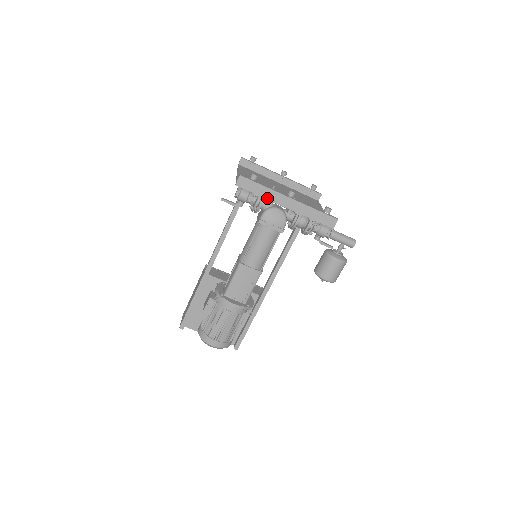
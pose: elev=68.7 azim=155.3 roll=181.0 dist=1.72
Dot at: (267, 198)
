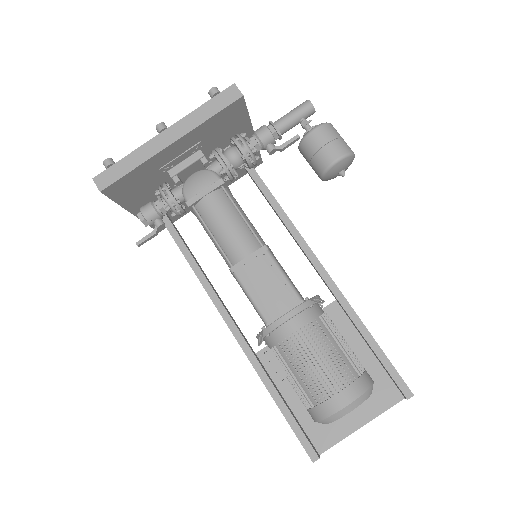
Dot at: (144, 161)
